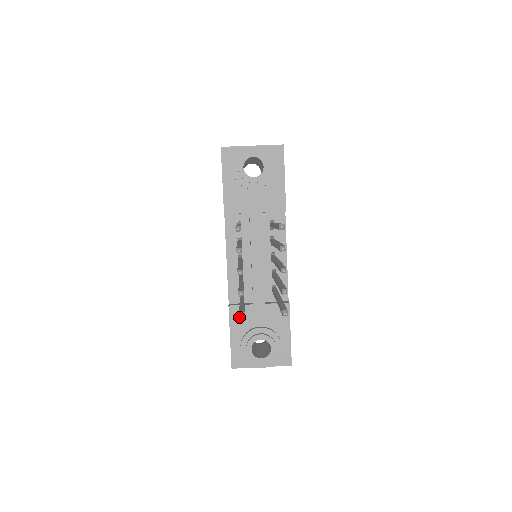
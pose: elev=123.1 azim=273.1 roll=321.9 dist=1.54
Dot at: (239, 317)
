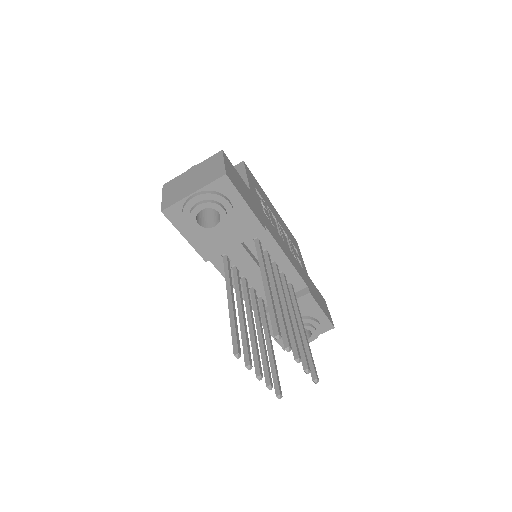
Dot at: (270, 321)
